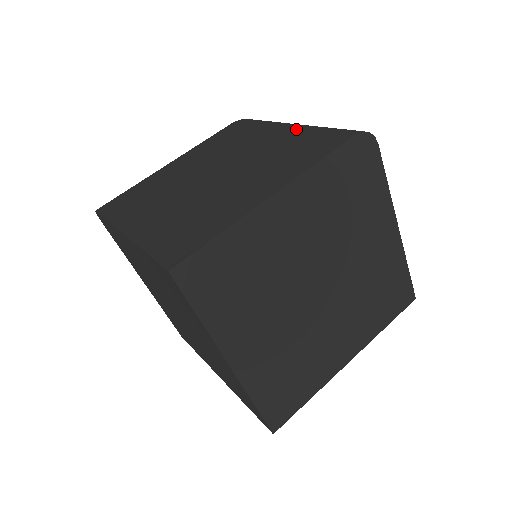
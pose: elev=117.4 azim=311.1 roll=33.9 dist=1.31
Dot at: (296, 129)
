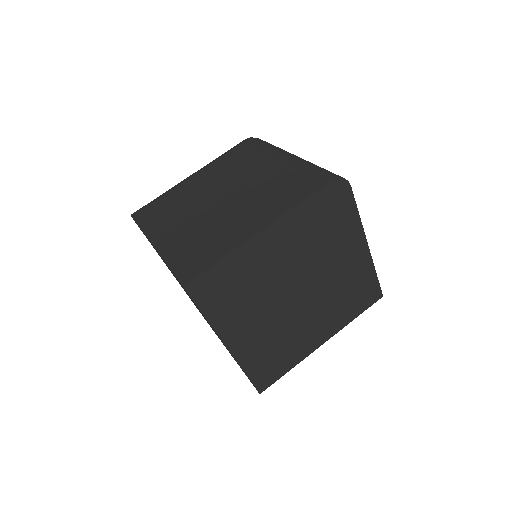
Dot at: (290, 163)
